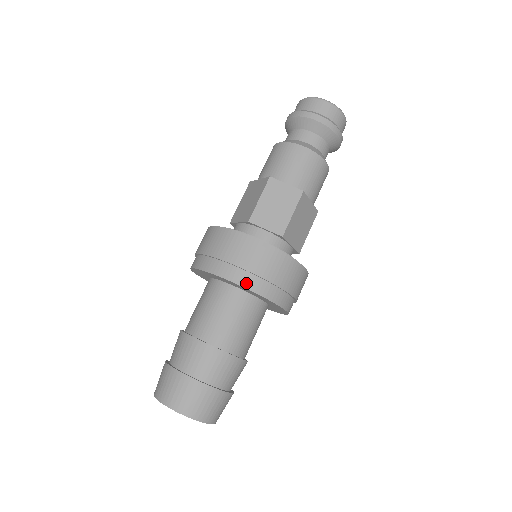
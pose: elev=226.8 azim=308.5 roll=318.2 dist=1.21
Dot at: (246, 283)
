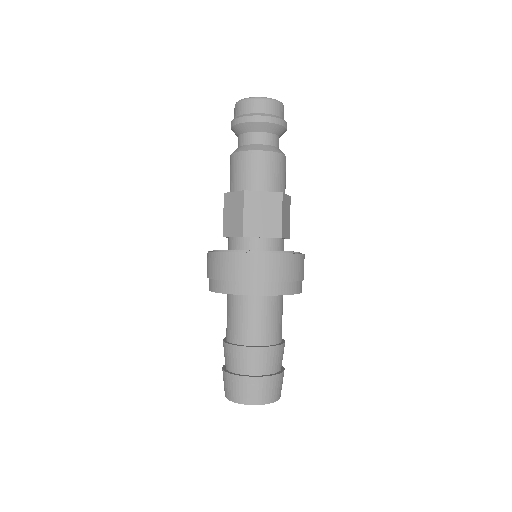
Dot at: (222, 289)
